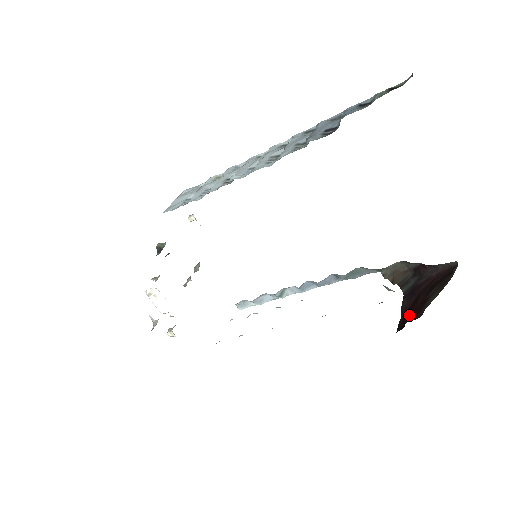
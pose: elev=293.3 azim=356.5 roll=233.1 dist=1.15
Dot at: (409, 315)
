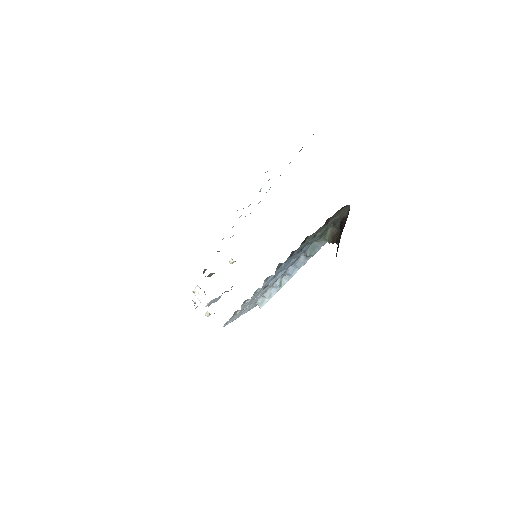
Dot at: occluded
